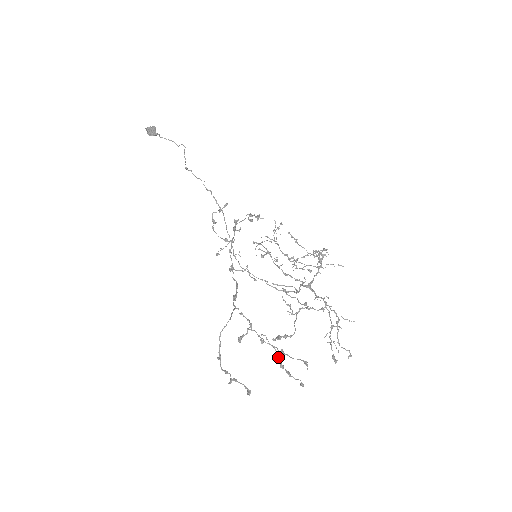
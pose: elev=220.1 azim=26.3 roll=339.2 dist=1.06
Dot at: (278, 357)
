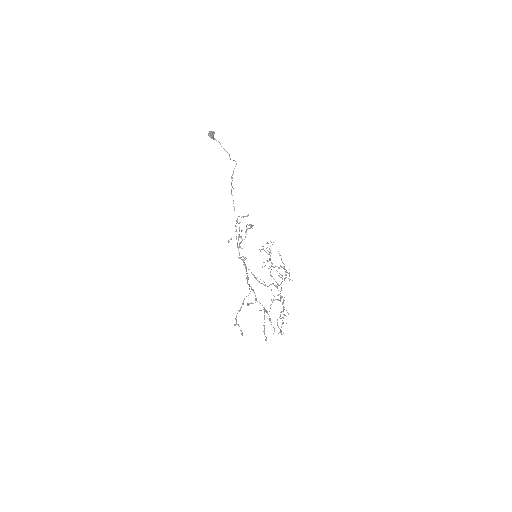
Dot at: occluded
